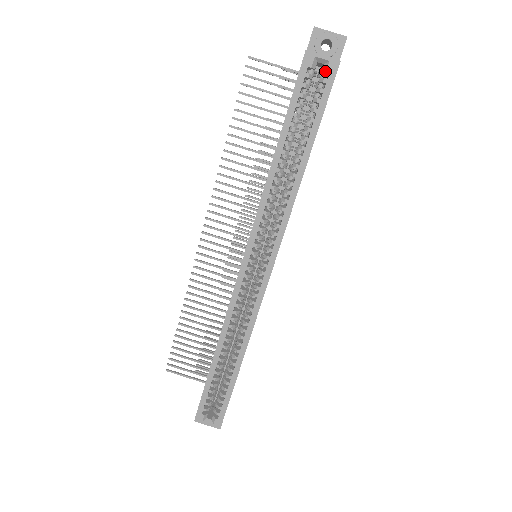
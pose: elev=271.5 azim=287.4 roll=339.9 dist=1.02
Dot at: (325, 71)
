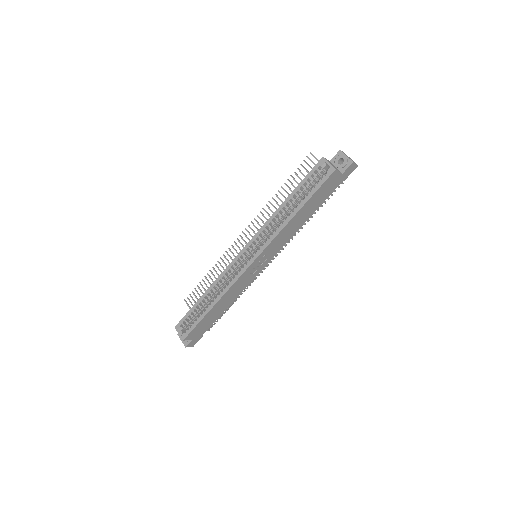
Dot at: (327, 171)
